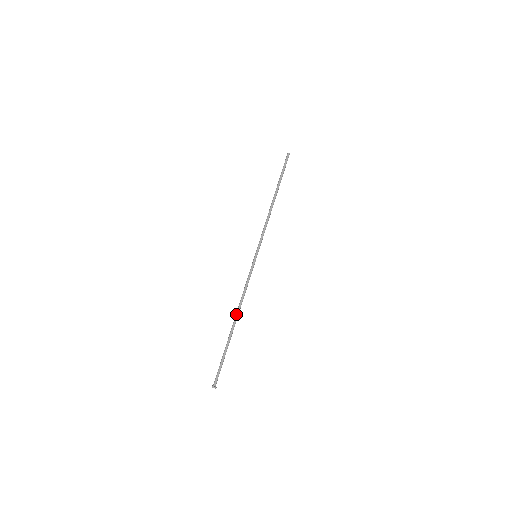
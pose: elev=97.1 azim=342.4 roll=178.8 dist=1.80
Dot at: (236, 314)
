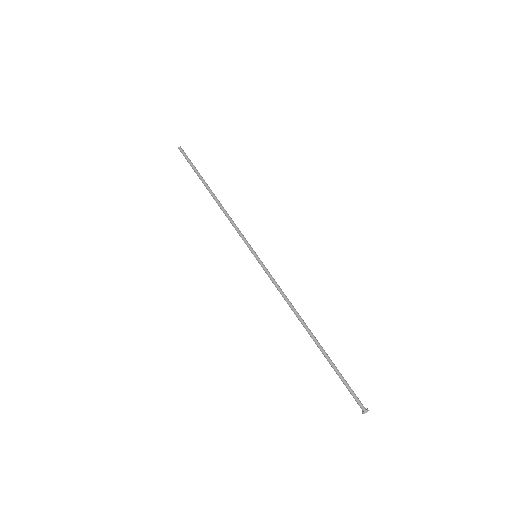
Dot at: (303, 323)
